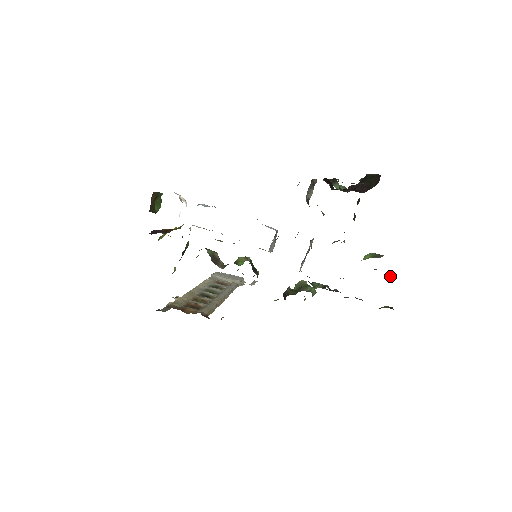
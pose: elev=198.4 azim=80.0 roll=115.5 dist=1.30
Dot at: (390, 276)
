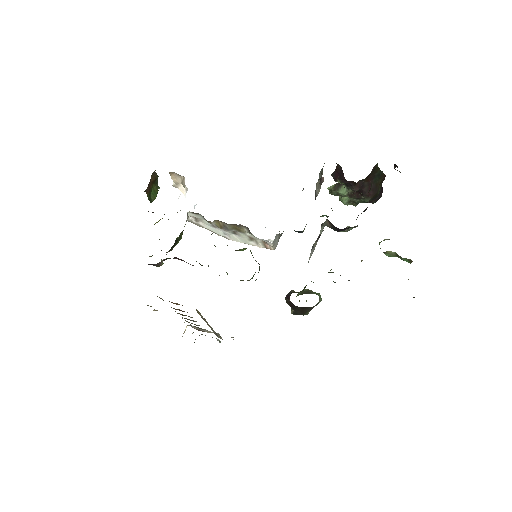
Dot at: (410, 260)
